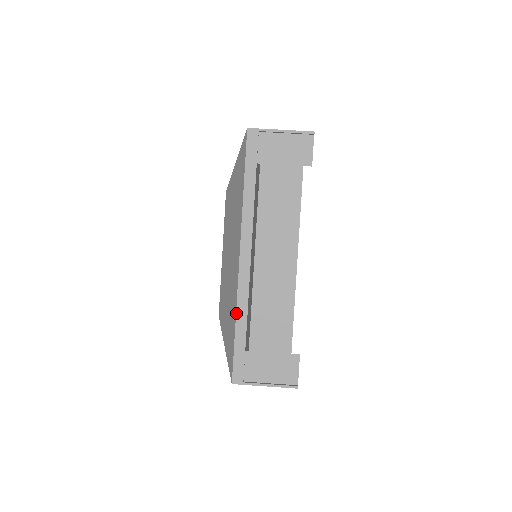
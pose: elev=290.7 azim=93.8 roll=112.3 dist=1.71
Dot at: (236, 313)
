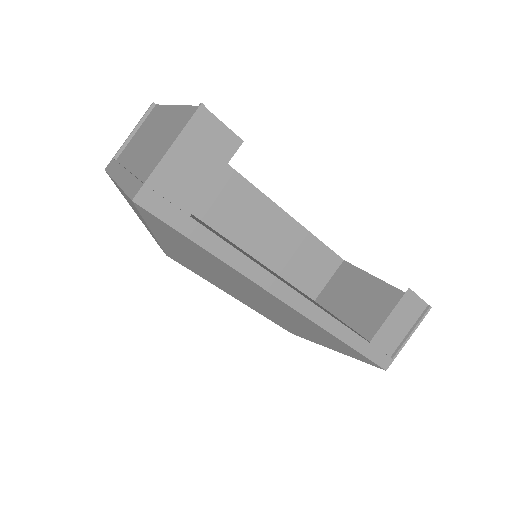
Dot at: (334, 336)
